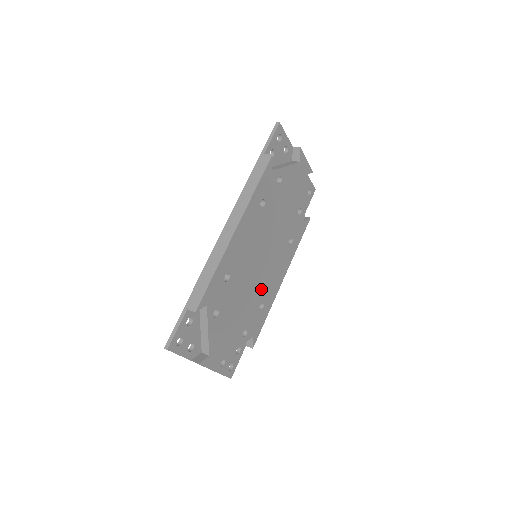
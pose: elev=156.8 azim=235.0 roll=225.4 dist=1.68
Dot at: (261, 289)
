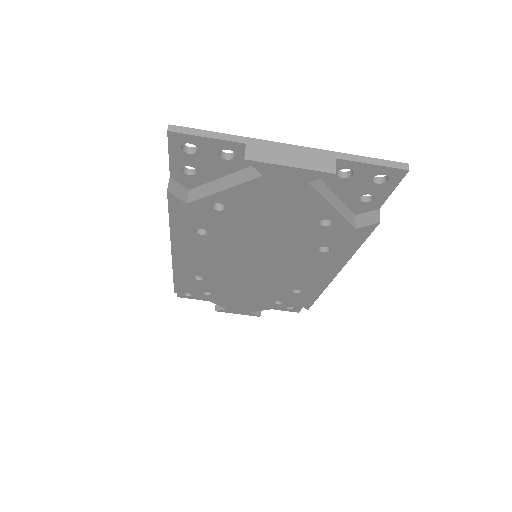
Dot at: (282, 282)
